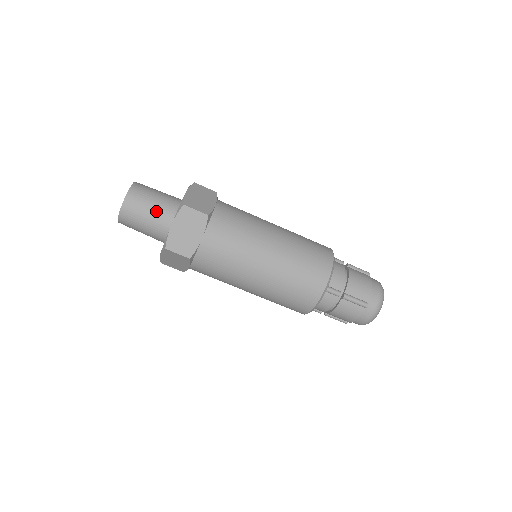
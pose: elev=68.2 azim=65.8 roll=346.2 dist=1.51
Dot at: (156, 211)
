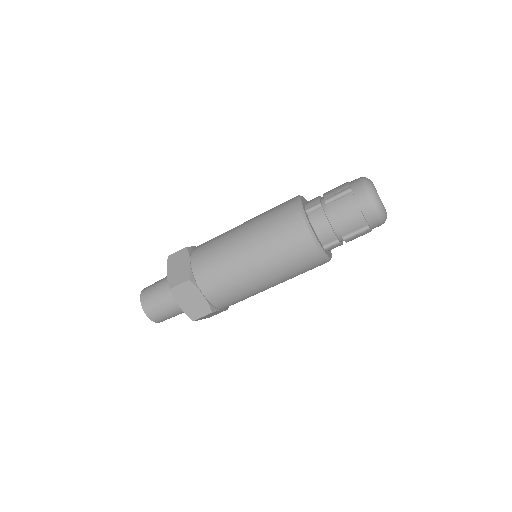
Dot at: (162, 283)
